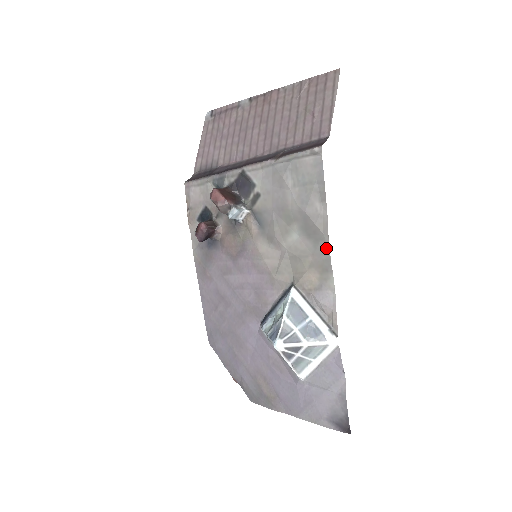
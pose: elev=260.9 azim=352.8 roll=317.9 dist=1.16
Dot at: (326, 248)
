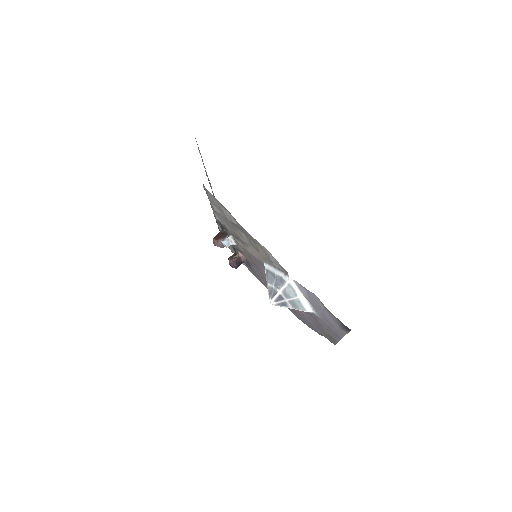
Dot at: (245, 231)
